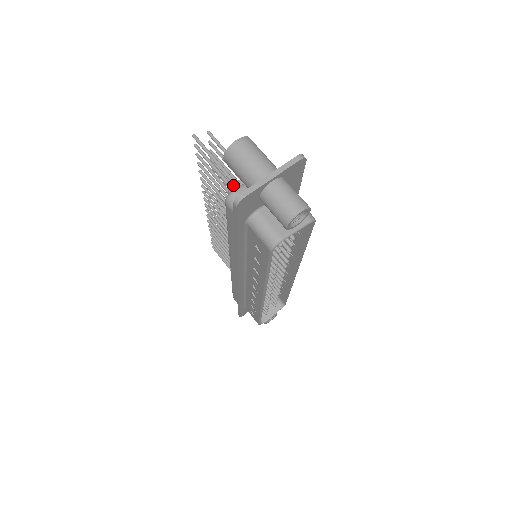
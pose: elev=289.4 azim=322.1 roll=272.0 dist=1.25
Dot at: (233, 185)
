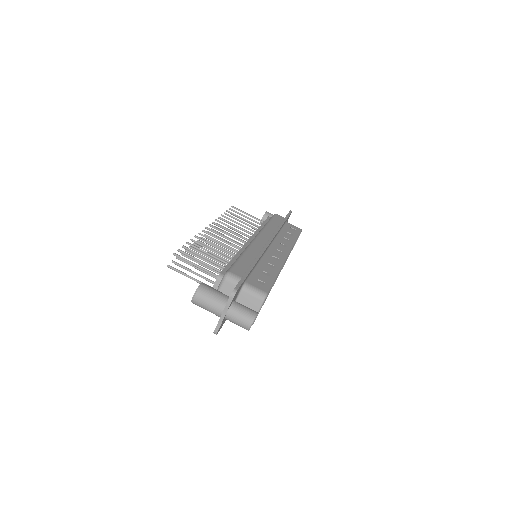
Dot at: occluded
